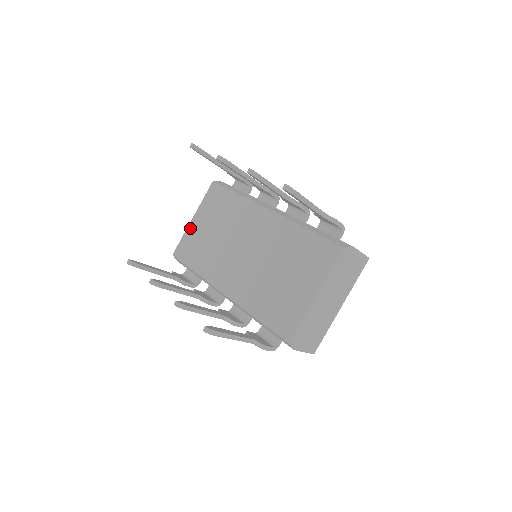
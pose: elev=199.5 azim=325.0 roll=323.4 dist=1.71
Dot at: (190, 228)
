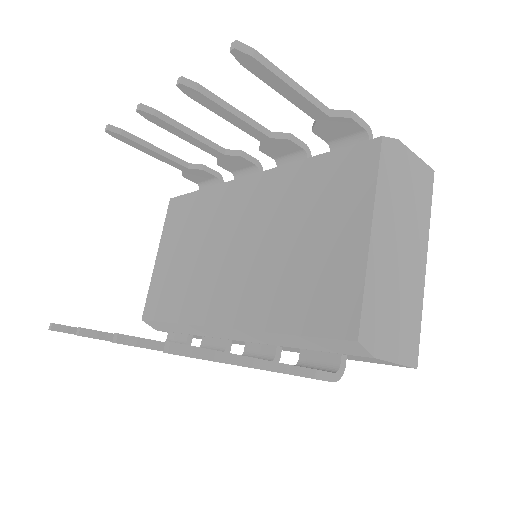
Dot at: (156, 271)
